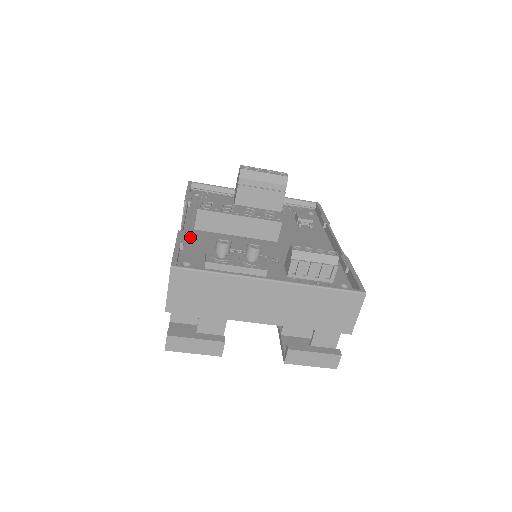
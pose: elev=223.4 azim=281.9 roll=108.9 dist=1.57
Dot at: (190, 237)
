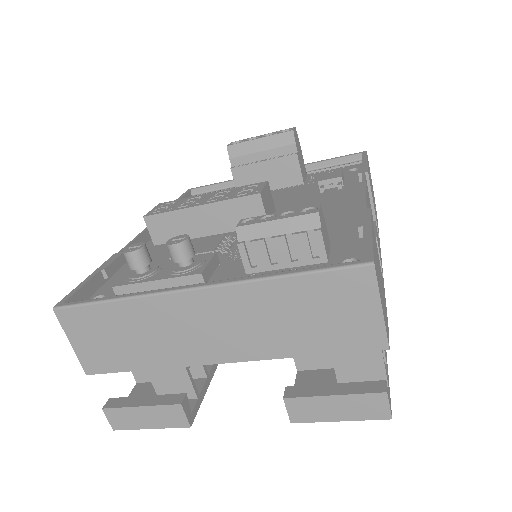
Dot at: occluded
